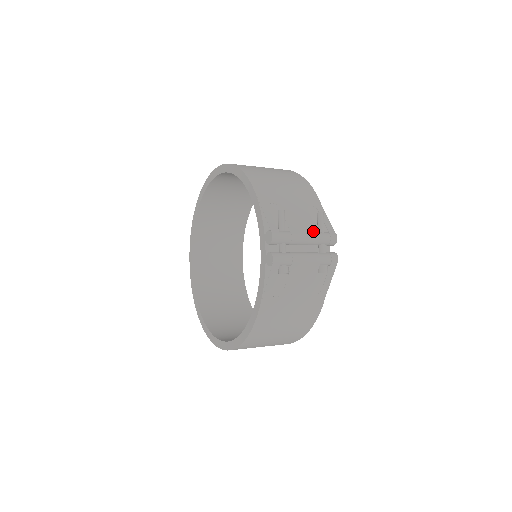
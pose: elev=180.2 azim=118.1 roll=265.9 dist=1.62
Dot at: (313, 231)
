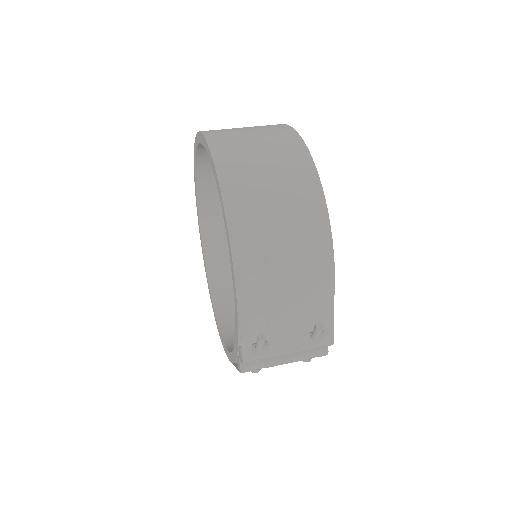
Dot at: (302, 344)
